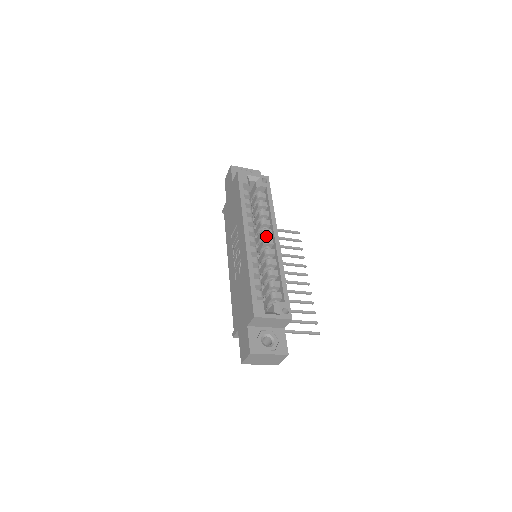
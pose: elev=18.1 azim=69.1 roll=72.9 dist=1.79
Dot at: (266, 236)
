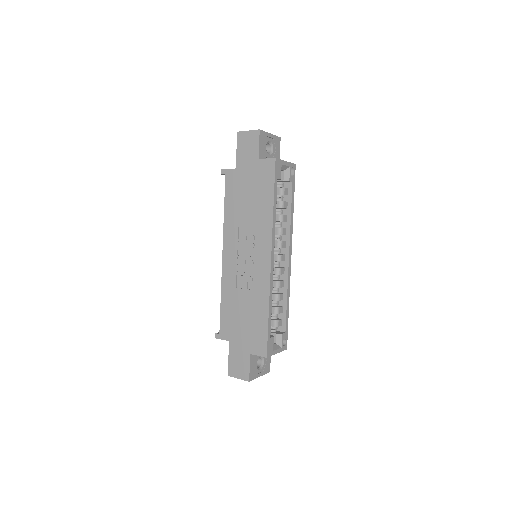
Dot at: occluded
